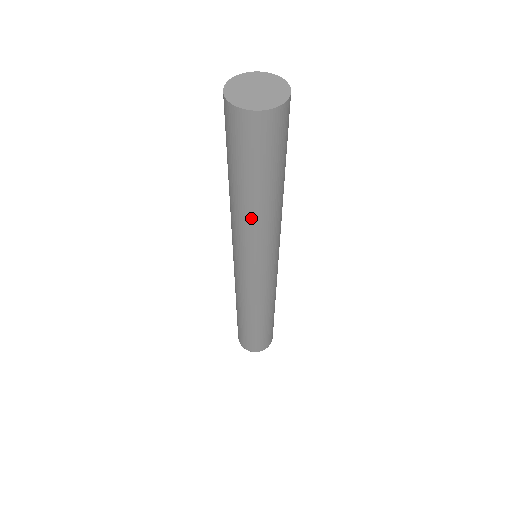
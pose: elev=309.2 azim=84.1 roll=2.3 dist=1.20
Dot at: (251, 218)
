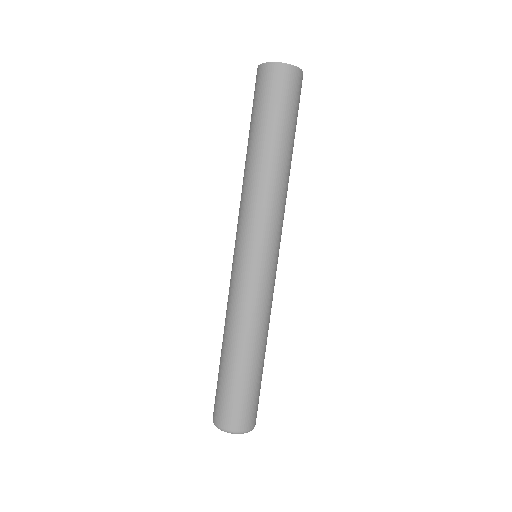
Dot at: (258, 172)
